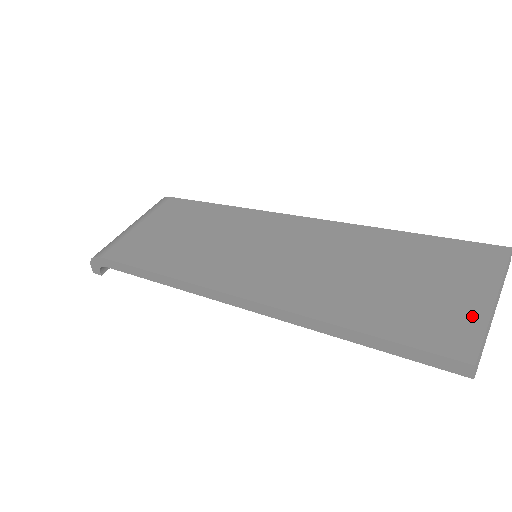
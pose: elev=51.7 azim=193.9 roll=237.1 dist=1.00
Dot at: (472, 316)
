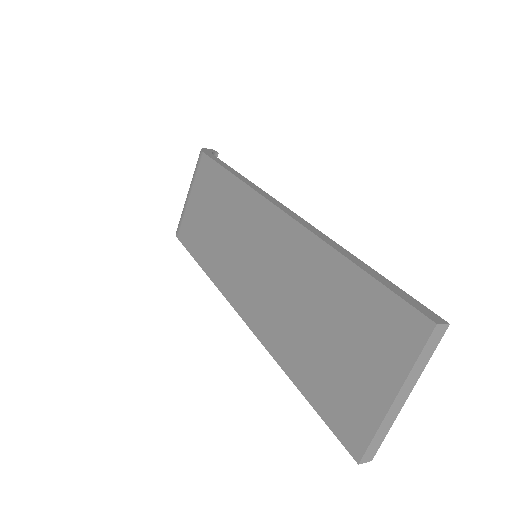
Dot at: (371, 411)
